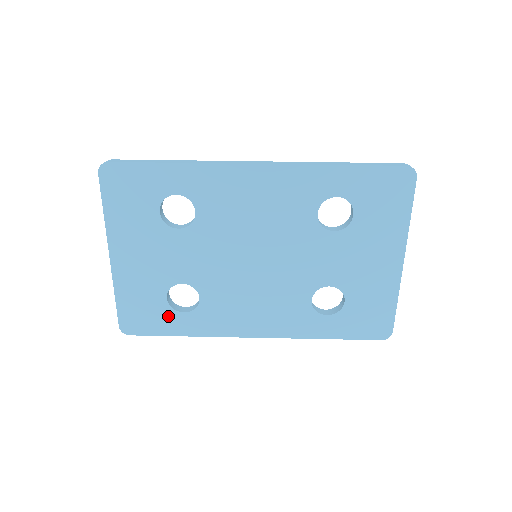
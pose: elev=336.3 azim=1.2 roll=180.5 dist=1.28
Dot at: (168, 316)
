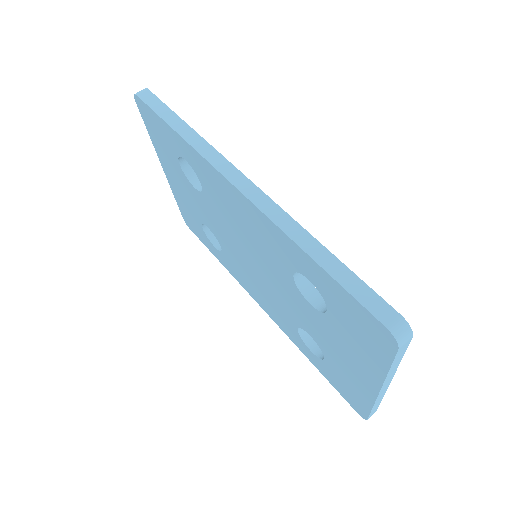
Dot at: (207, 239)
